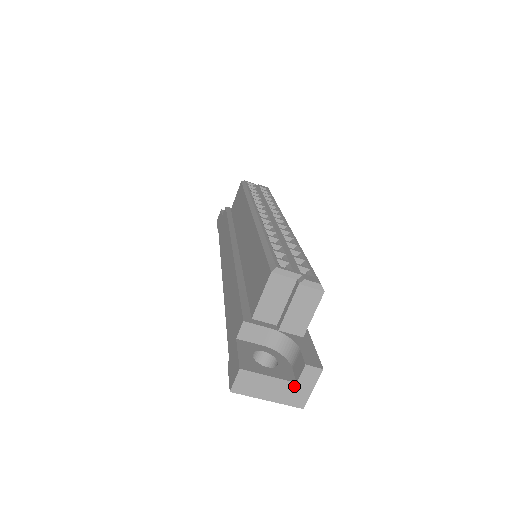
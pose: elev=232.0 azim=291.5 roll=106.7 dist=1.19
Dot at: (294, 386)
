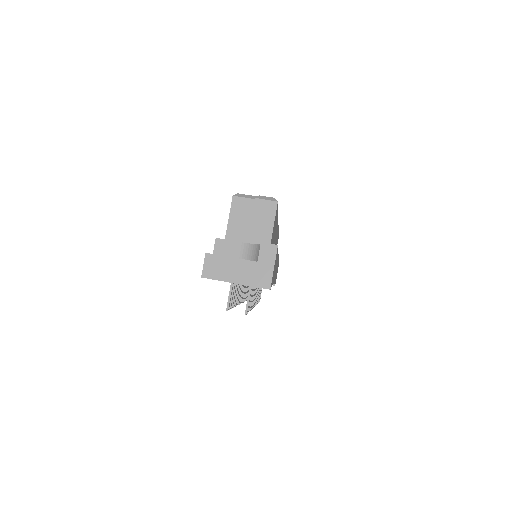
Dot at: (256, 266)
